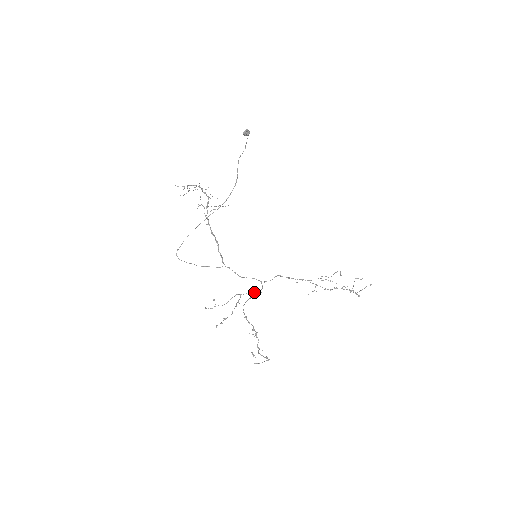
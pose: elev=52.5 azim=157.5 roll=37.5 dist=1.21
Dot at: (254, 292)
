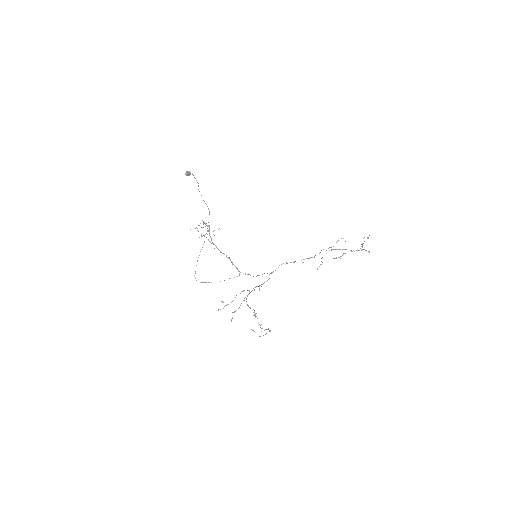
Dot at: (261, 284)
